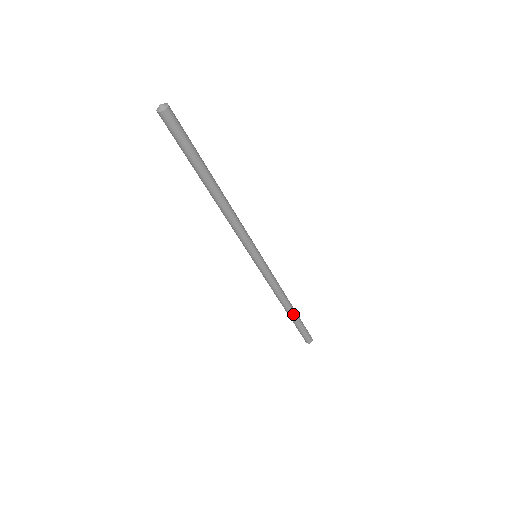
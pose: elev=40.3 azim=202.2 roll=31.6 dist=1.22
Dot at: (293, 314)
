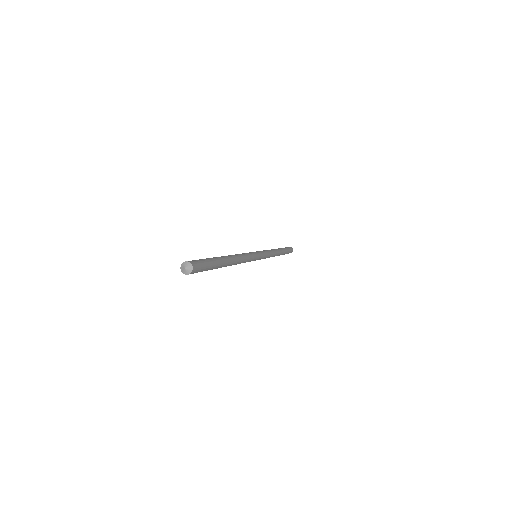
Dot at: occluded
